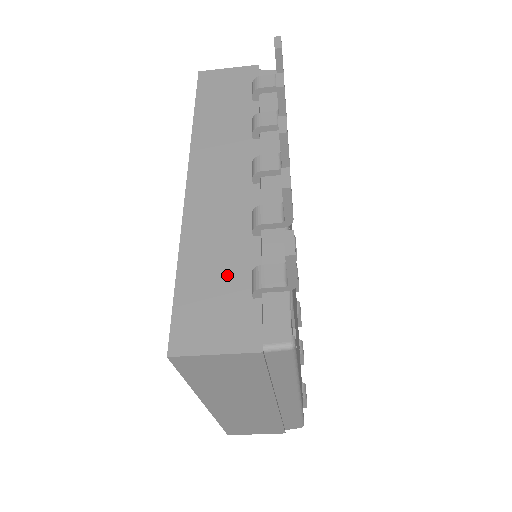
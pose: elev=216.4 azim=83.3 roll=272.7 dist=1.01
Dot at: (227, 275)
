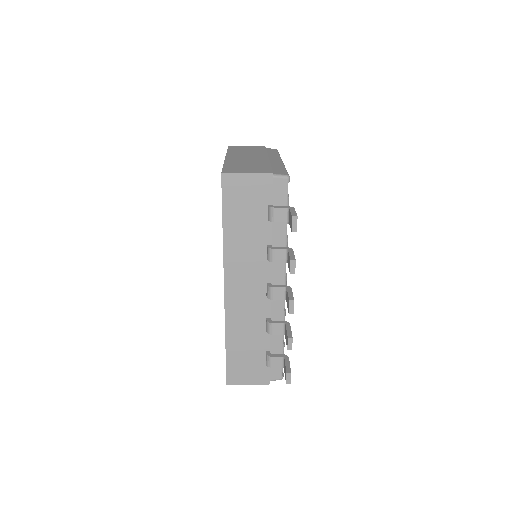
Dot at: (252, 350)
